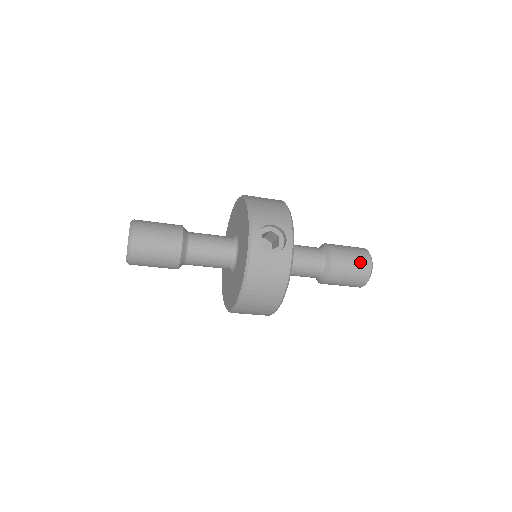
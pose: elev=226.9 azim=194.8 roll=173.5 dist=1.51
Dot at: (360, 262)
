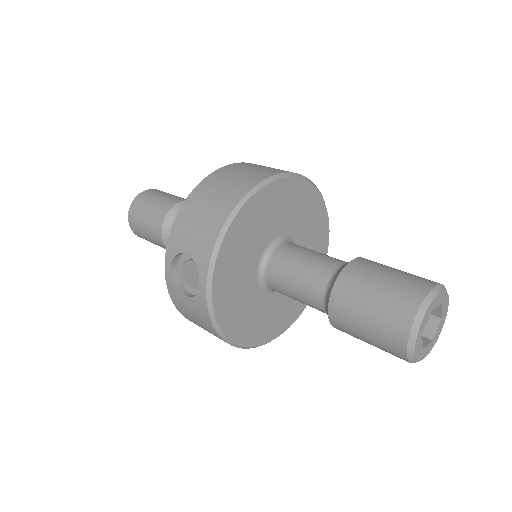
Dot at: (383, 328)
